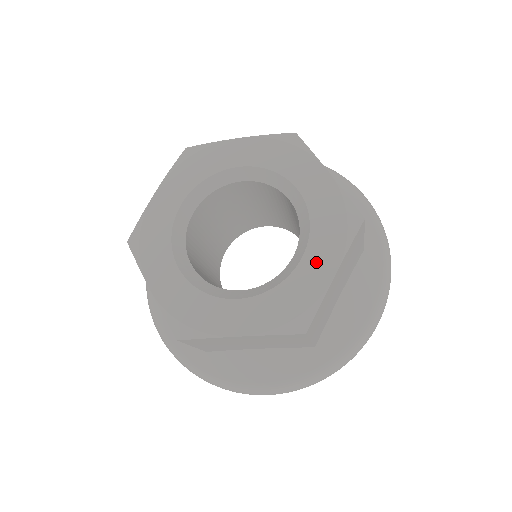
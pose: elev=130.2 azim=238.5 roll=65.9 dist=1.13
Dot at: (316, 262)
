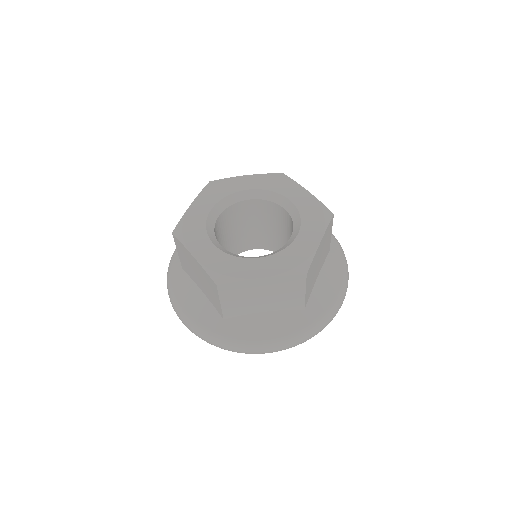
Dot at: (308, 235)
